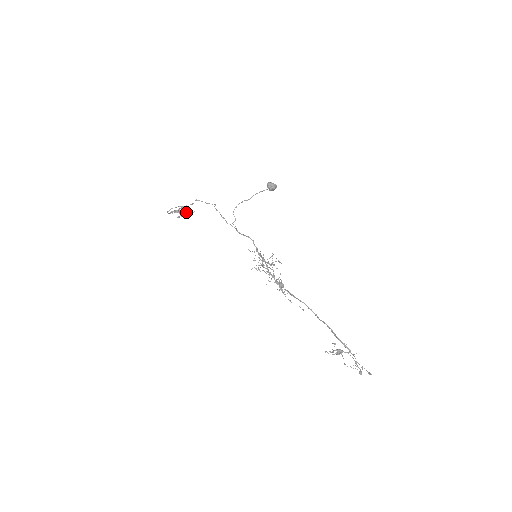
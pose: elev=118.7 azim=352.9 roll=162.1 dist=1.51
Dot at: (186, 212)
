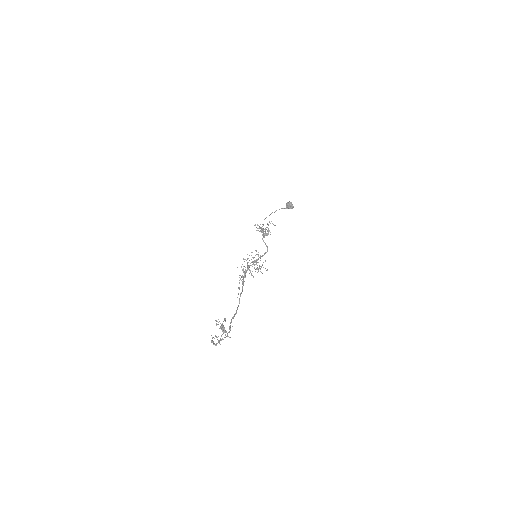
Dot at: occluded
